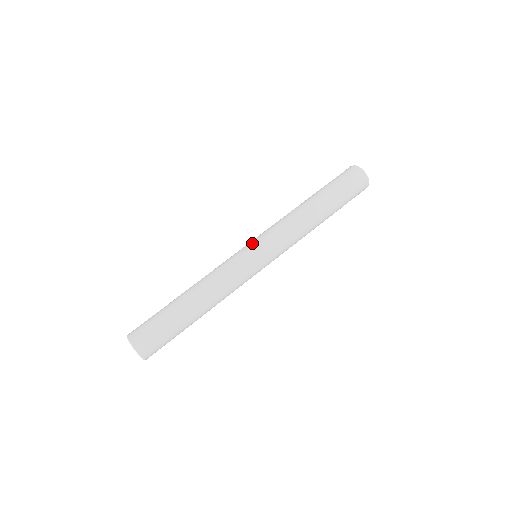
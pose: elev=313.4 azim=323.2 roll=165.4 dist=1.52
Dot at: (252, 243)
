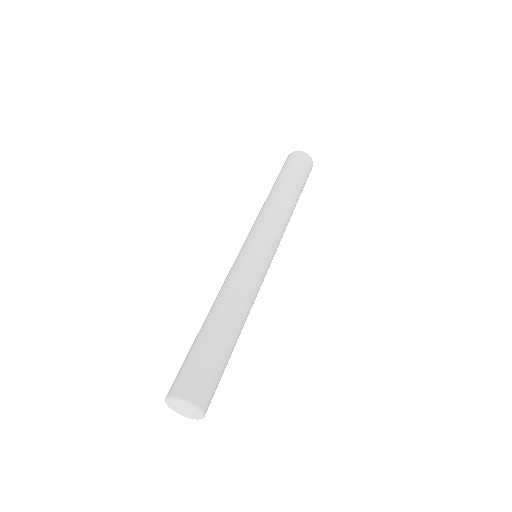
Dot at: (247, 242)
